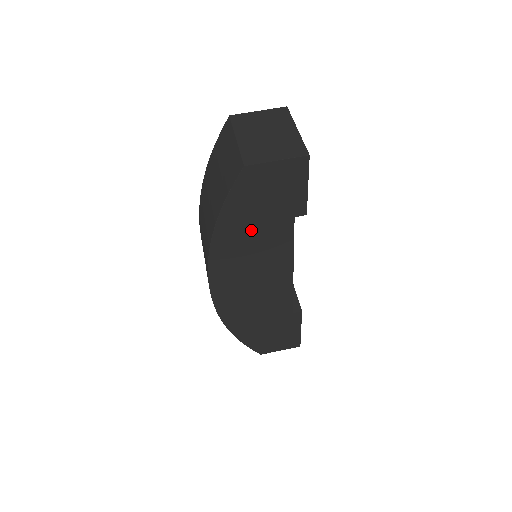
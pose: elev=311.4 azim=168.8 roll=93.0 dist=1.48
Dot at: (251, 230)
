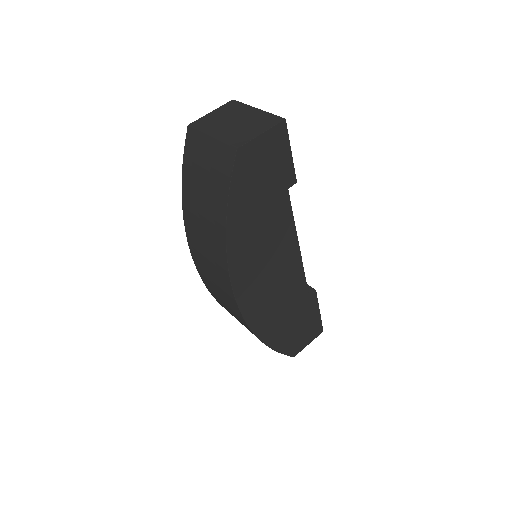
Dot at: (257, 217)
